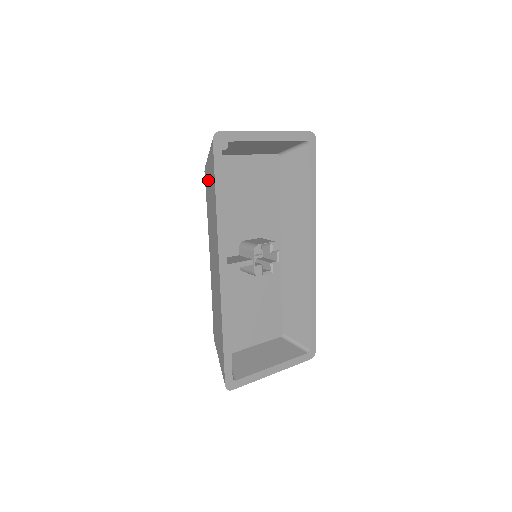
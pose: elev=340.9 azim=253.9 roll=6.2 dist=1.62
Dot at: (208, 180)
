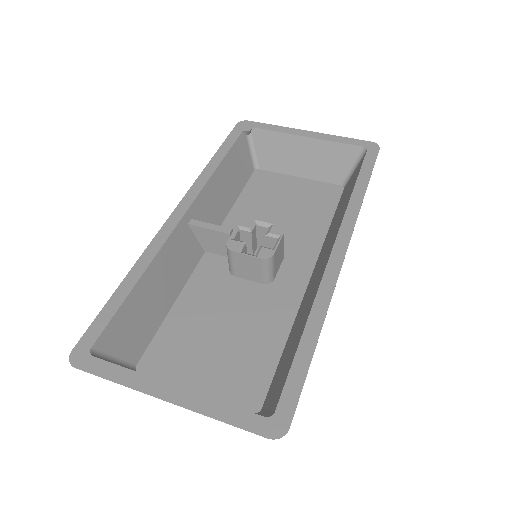
Dot at: occluded
